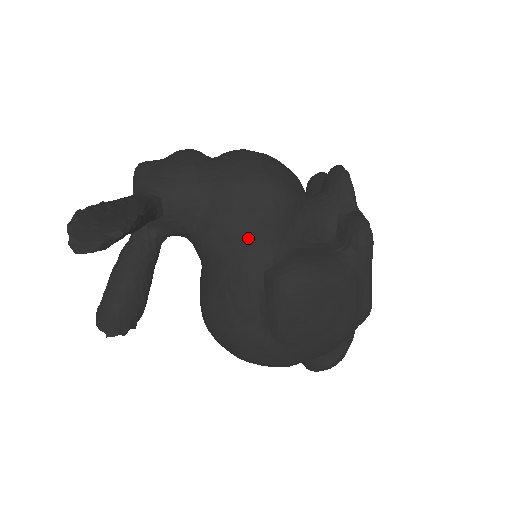
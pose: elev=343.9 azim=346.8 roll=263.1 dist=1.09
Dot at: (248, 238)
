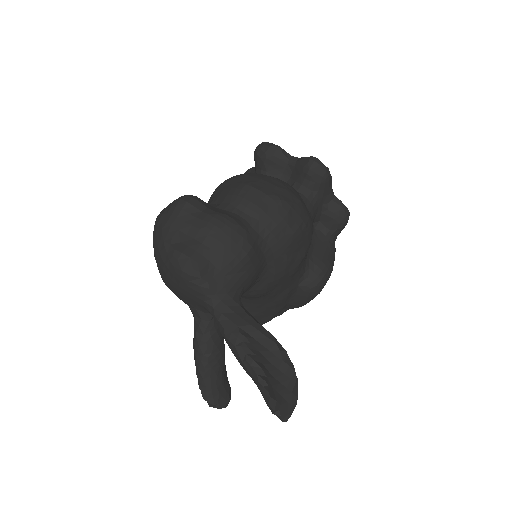
Dot at: (293, 275)
